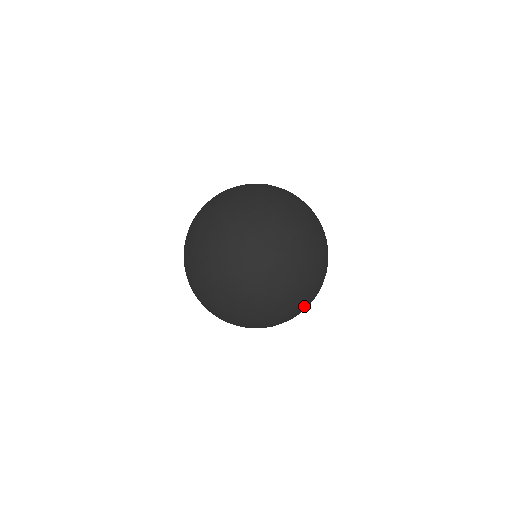
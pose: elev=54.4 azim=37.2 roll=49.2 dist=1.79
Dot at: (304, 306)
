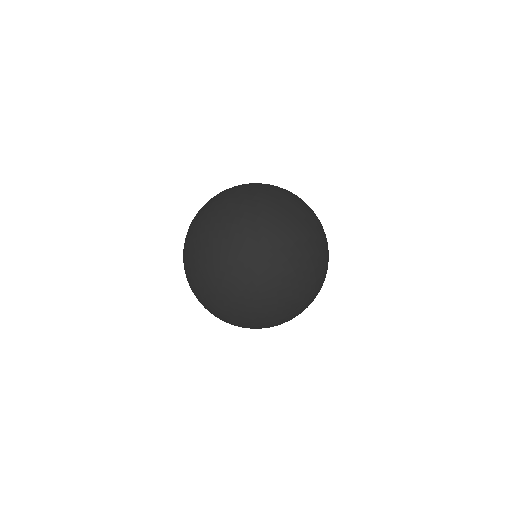
Dot at: occluded
